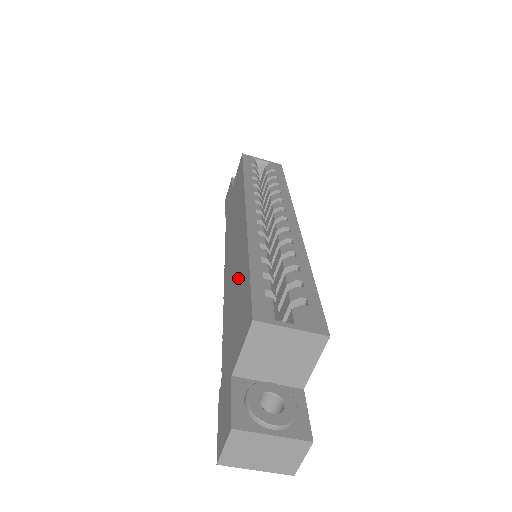
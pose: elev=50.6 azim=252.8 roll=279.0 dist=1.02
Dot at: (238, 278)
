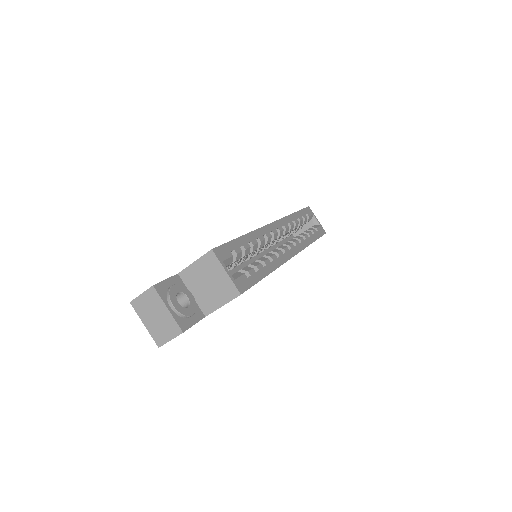
Dot at: occluded
